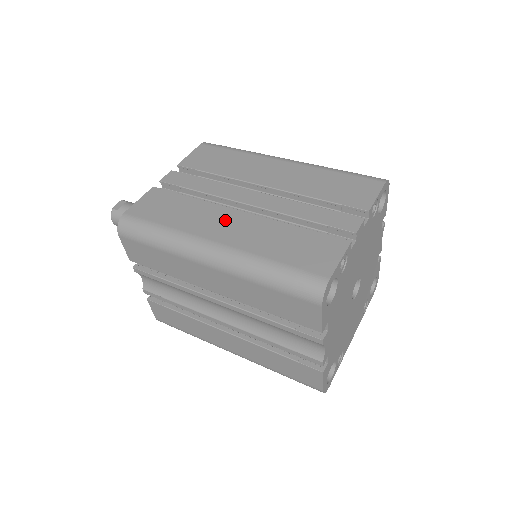
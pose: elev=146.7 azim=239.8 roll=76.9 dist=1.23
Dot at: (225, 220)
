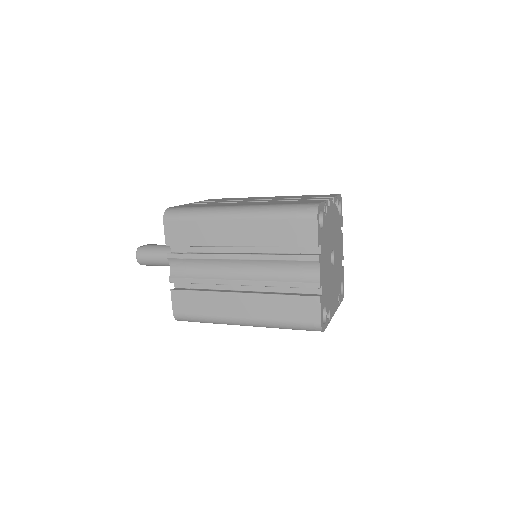
Dot at: (242, 203)
